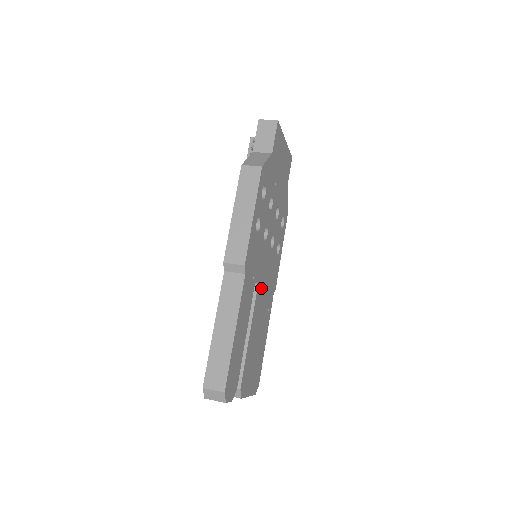
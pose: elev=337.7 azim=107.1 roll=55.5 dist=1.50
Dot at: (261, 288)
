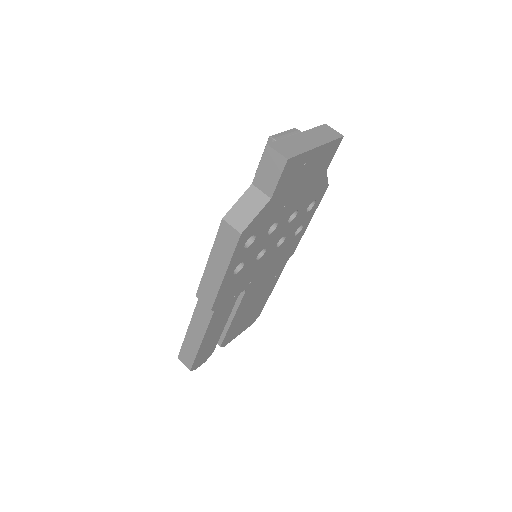
Dot at: (255, 283)
